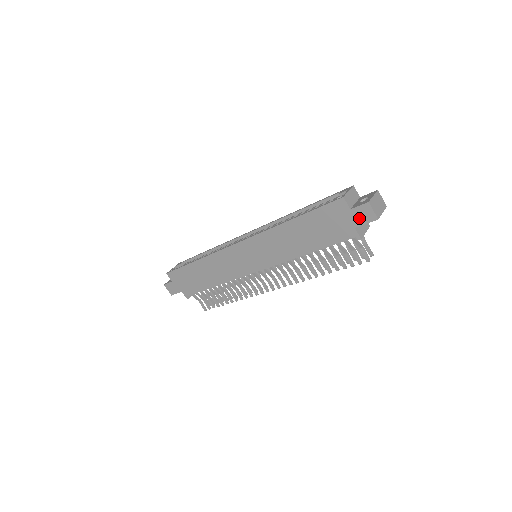
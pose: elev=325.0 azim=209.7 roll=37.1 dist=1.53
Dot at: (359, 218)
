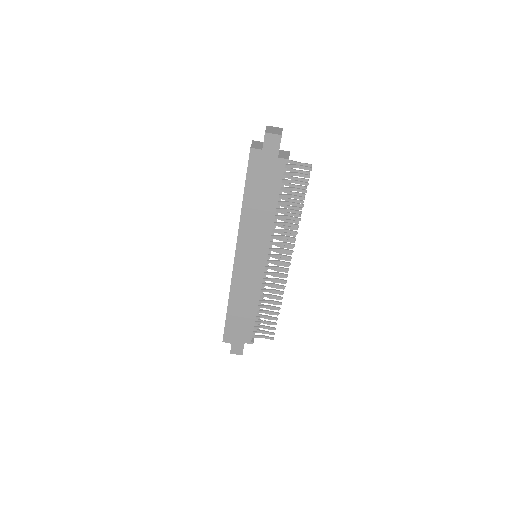
Dot at: (272, 148)
